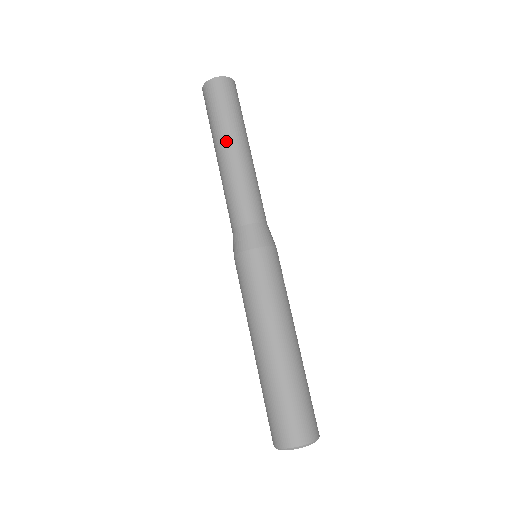
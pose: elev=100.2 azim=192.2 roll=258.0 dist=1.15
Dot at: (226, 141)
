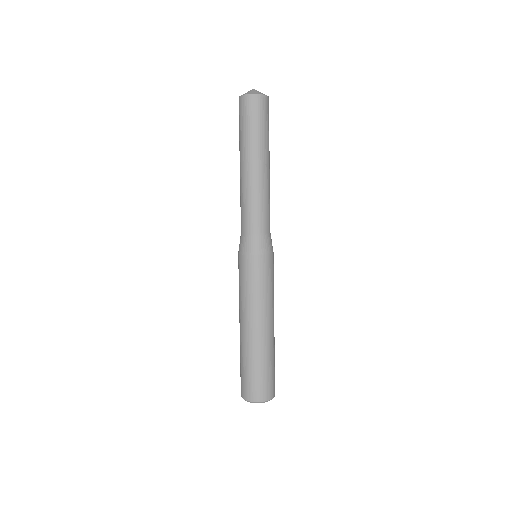
Dot at: (259, 157)
